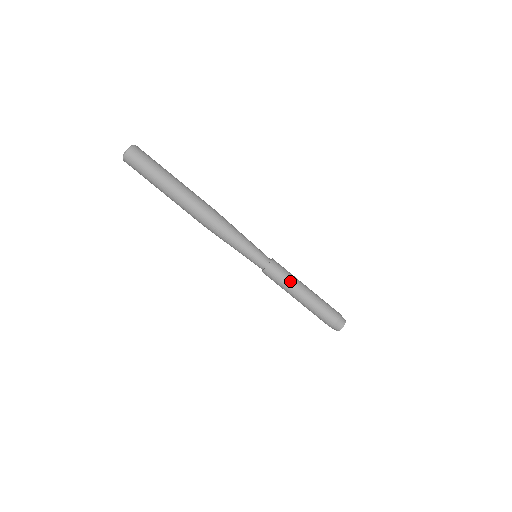
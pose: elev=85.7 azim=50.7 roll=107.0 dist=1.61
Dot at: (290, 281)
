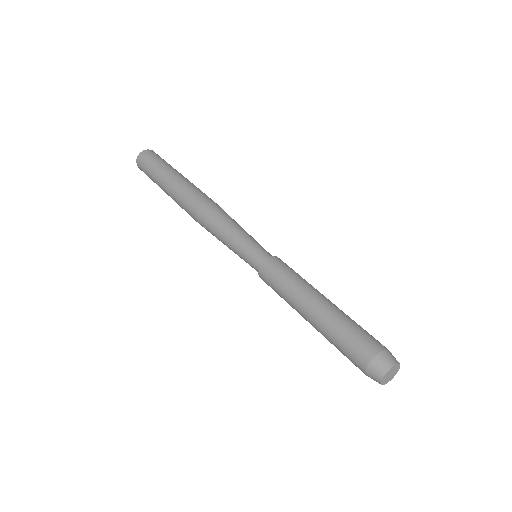
Dot at: (304, 280)
